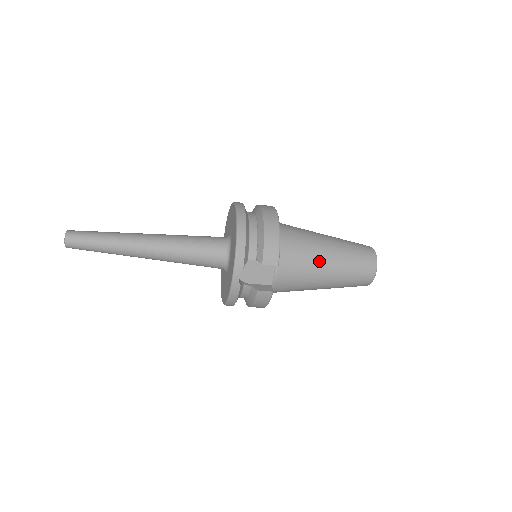
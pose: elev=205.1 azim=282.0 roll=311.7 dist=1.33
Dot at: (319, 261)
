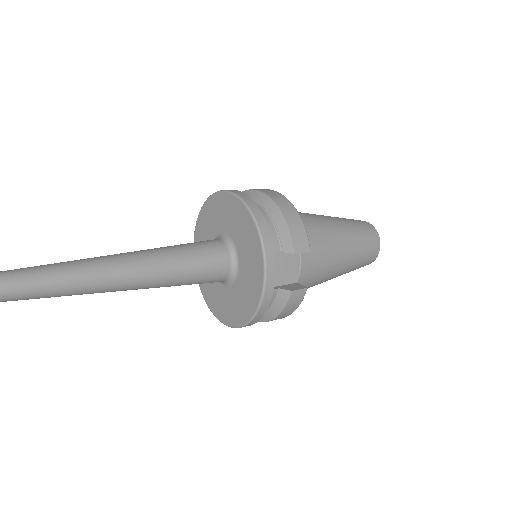
Dot at: (334, 242)
